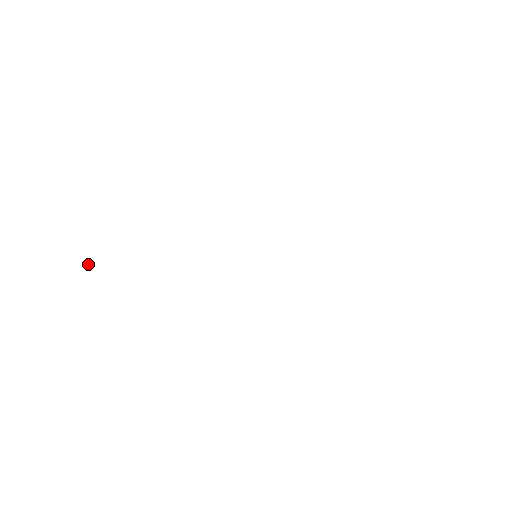
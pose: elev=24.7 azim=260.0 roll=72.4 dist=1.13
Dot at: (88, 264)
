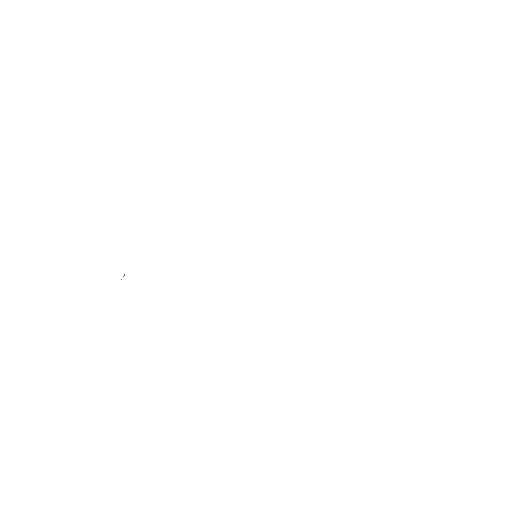
Dot at: (124, 275)
